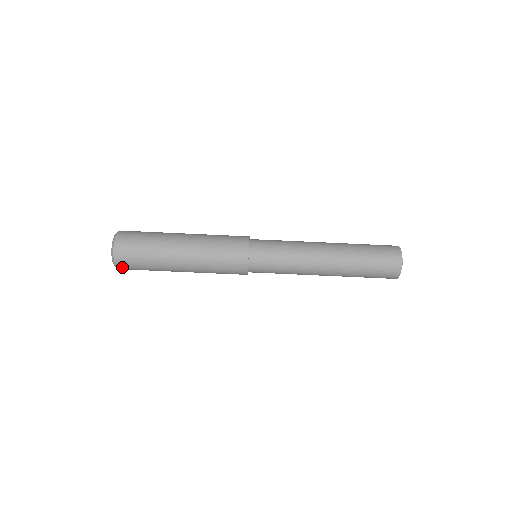
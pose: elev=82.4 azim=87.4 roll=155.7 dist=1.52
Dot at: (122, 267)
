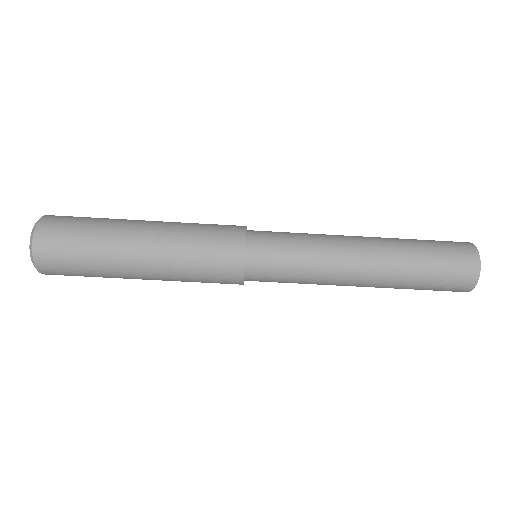
Dot at: occluded
